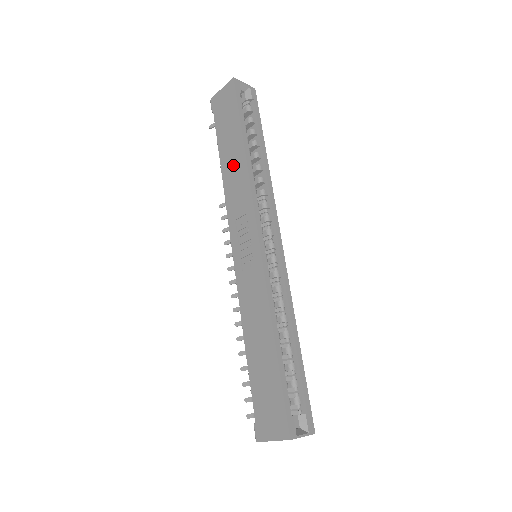
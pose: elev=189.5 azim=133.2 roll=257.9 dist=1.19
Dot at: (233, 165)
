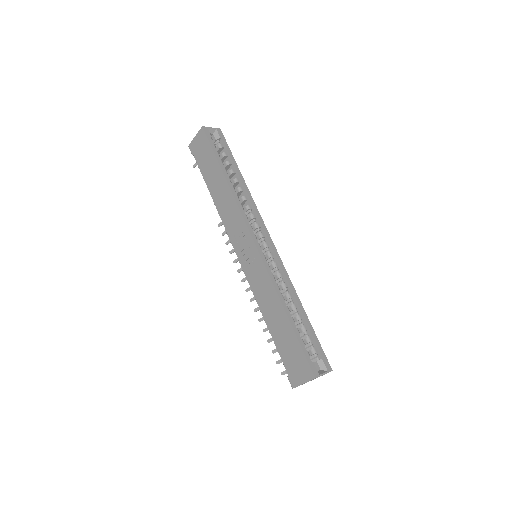
Dot at: (220, 193)
